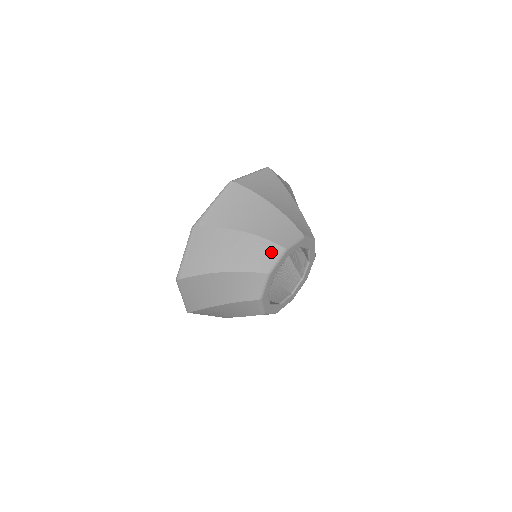
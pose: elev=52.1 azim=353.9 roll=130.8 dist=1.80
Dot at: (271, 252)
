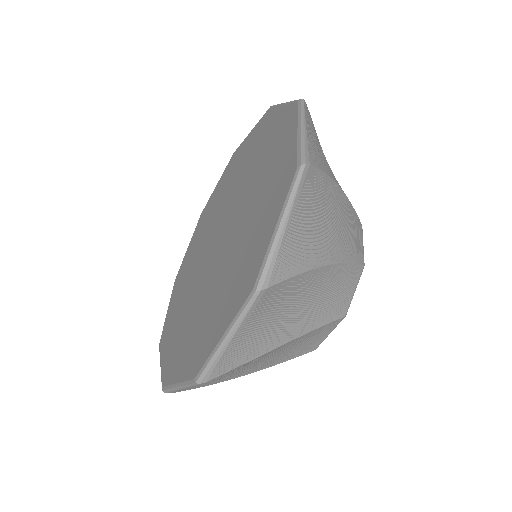
Dot at: (351, 280)
